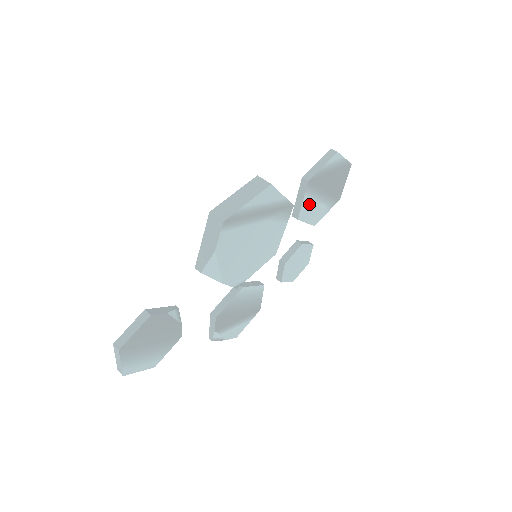
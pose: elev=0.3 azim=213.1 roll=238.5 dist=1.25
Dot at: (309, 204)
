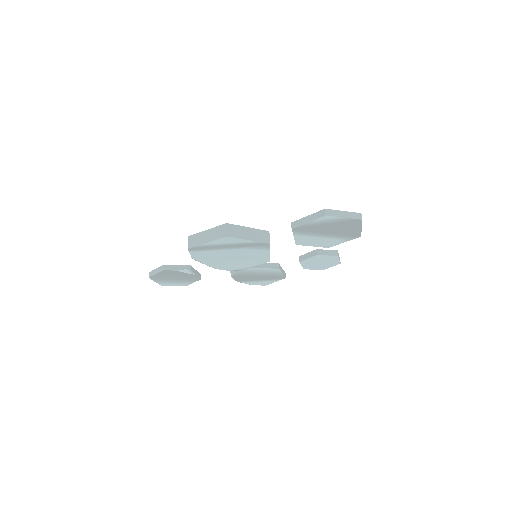
Dot at: (307, 238)
